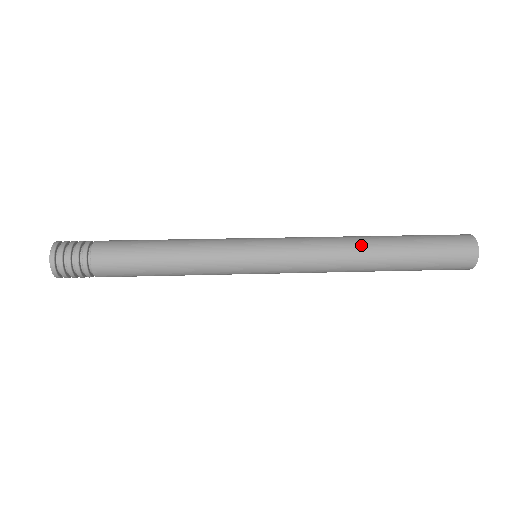
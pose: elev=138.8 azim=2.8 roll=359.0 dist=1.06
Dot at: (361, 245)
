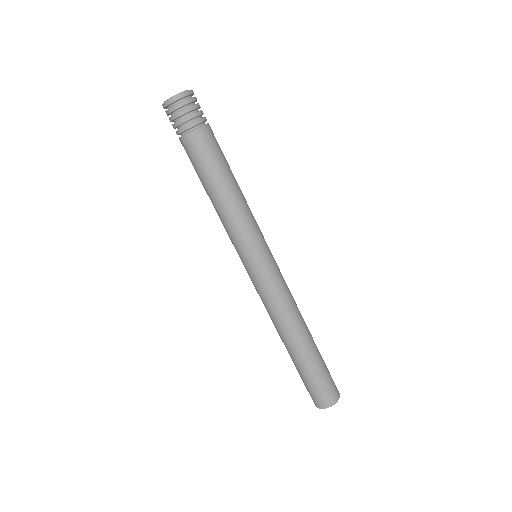
Dot at: occluded
